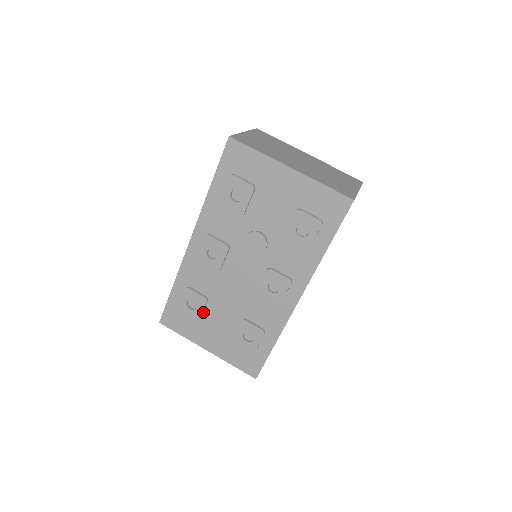
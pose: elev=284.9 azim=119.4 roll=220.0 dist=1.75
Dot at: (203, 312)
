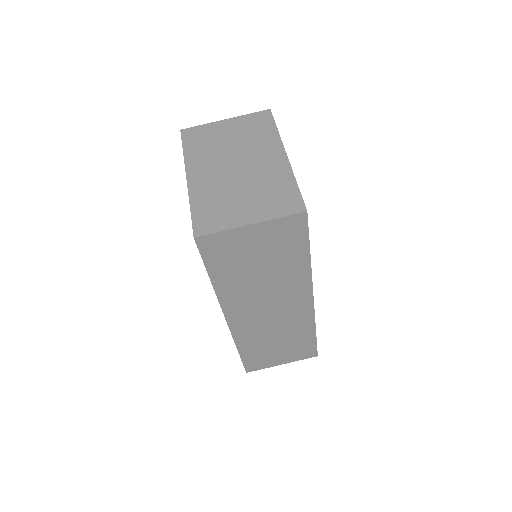
Dot at: occluded
